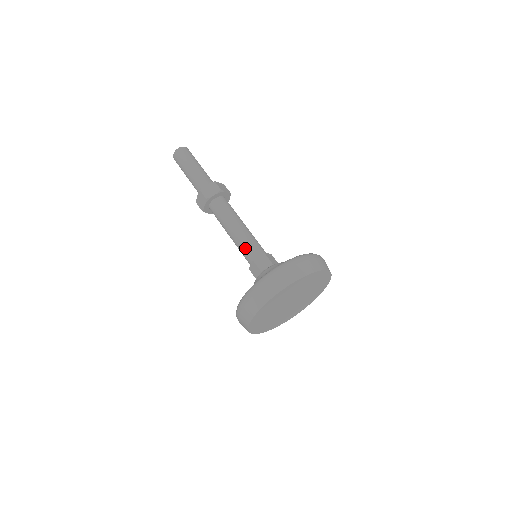
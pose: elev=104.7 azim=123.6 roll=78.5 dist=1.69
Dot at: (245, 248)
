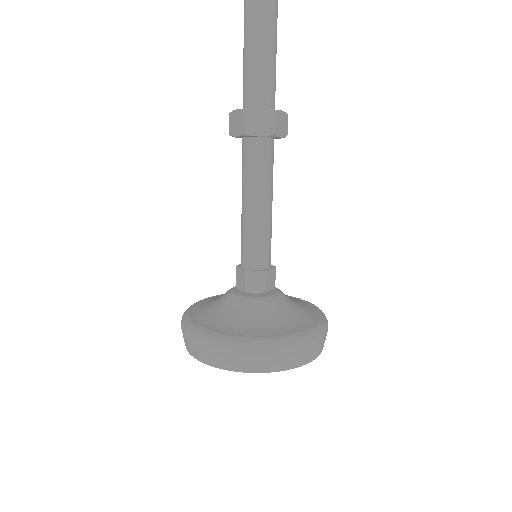
Dot at: (248, 244)
